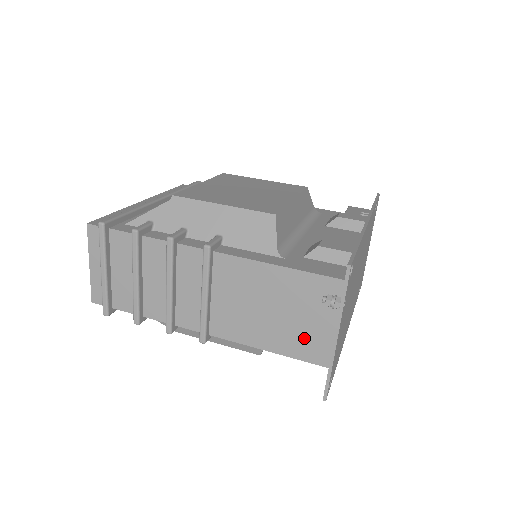
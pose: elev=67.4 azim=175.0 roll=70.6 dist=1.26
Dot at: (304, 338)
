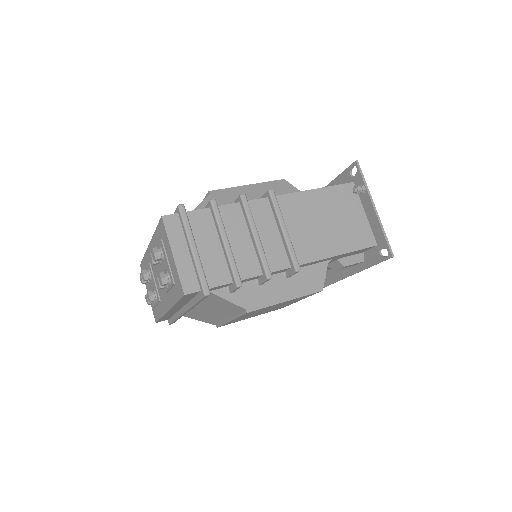
Dot at: (354, 232)
